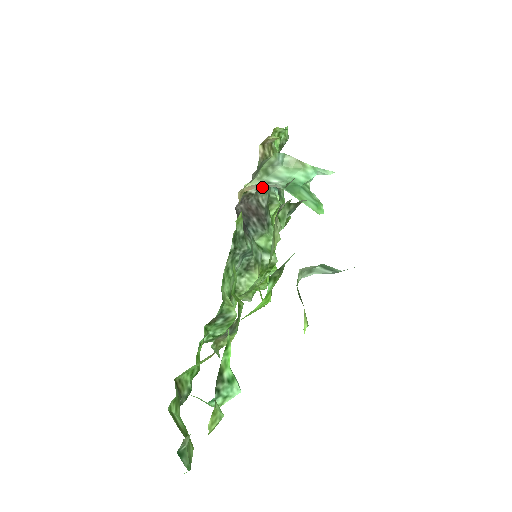
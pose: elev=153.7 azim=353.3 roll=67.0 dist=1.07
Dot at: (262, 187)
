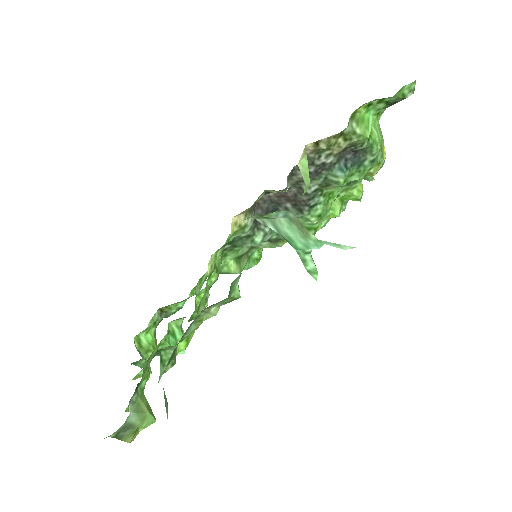
Dot at: occluded
